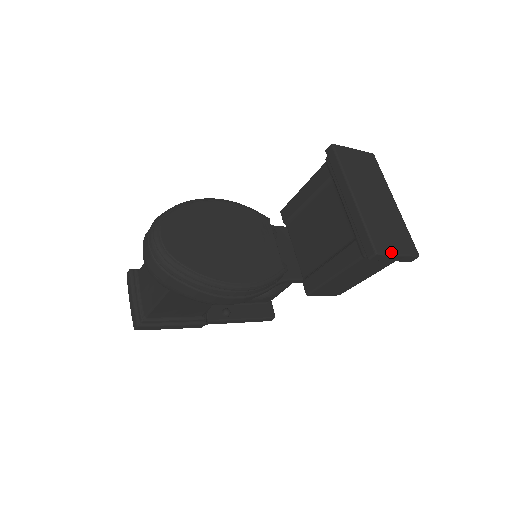
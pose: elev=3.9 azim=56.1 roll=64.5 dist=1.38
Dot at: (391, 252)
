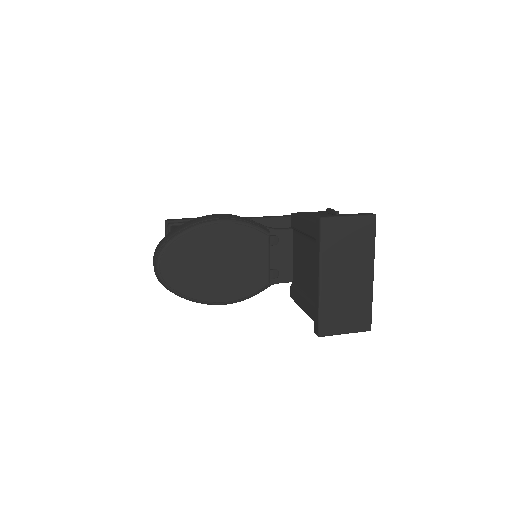
Dot at: (336, 333)
